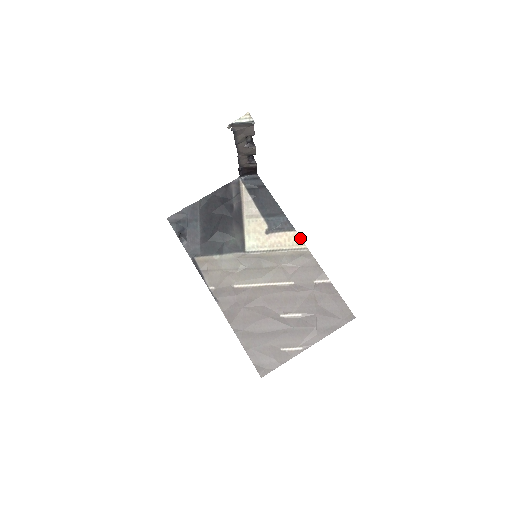
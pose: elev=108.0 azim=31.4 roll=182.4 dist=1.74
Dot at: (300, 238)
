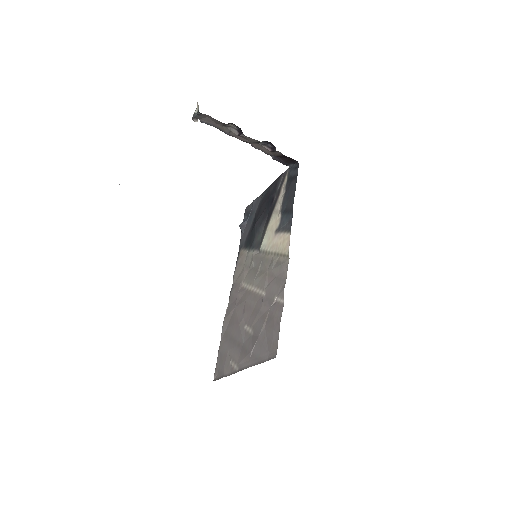
Dot at: (289, 242)
